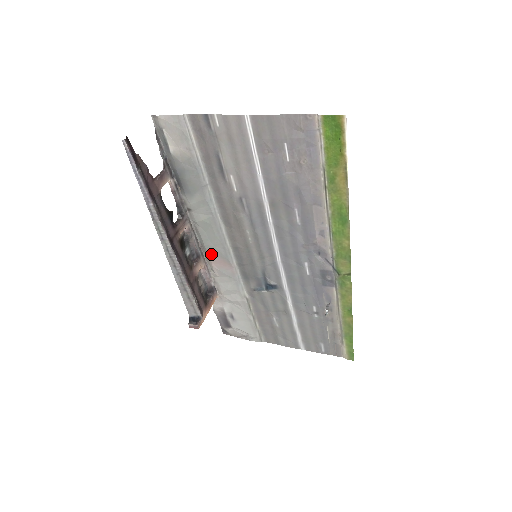
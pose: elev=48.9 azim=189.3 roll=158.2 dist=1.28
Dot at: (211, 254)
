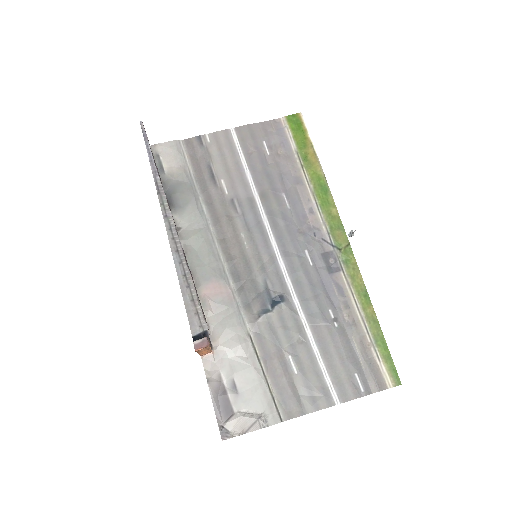
Dot at: (203, 279)
